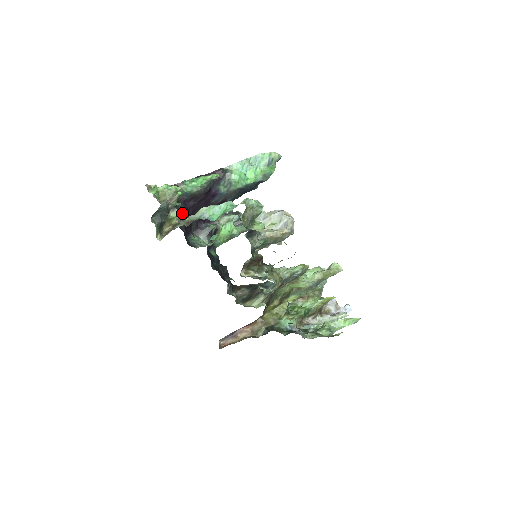
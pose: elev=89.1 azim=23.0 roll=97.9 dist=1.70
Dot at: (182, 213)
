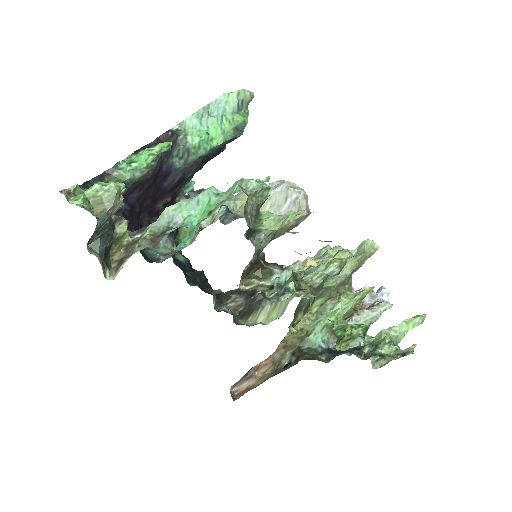
Dot at: (127, 216)
